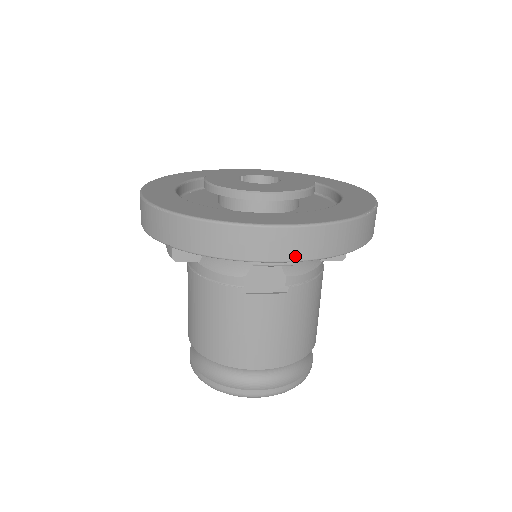
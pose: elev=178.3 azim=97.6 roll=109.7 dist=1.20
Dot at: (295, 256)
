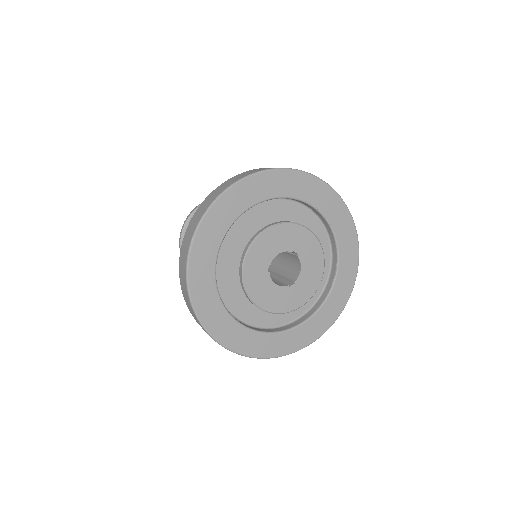
Dot at: occluded
